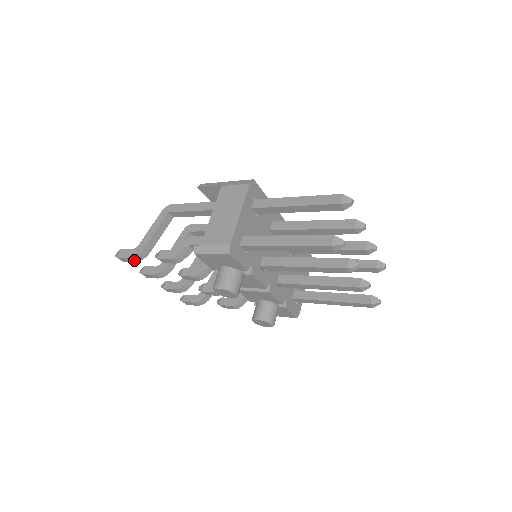
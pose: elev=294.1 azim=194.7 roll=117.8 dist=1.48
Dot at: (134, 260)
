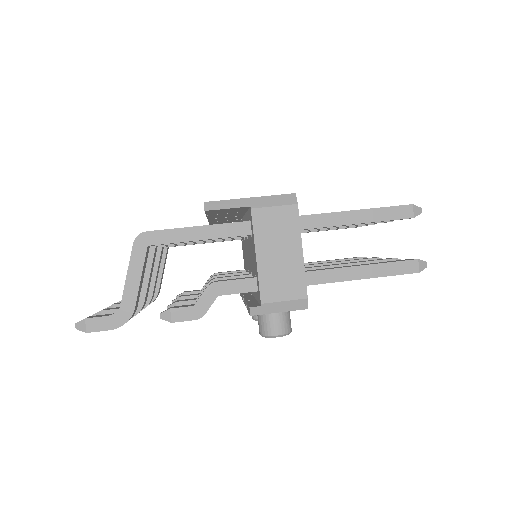
Dot at: (117, 327)
